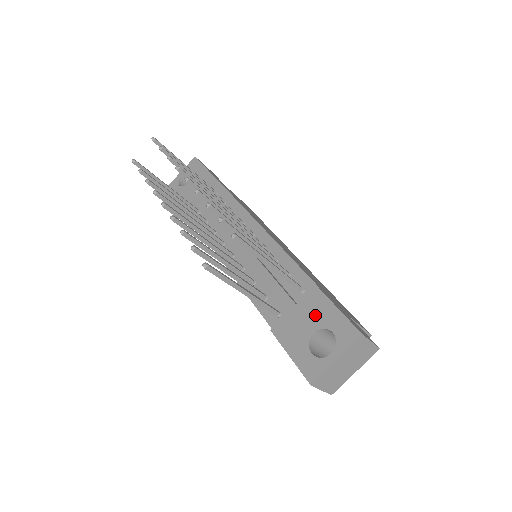
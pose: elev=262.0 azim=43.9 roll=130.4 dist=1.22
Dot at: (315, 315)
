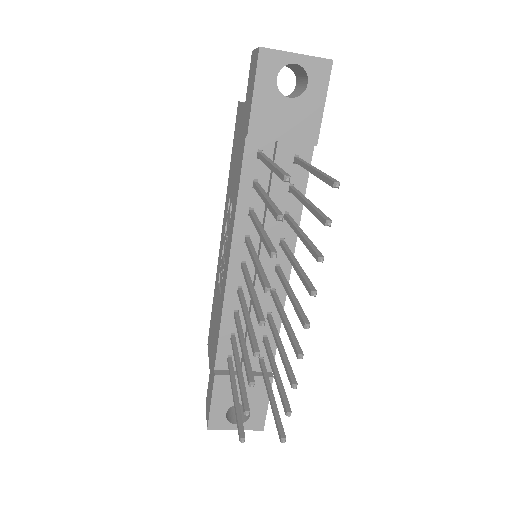
Dot at: (252, 395)
